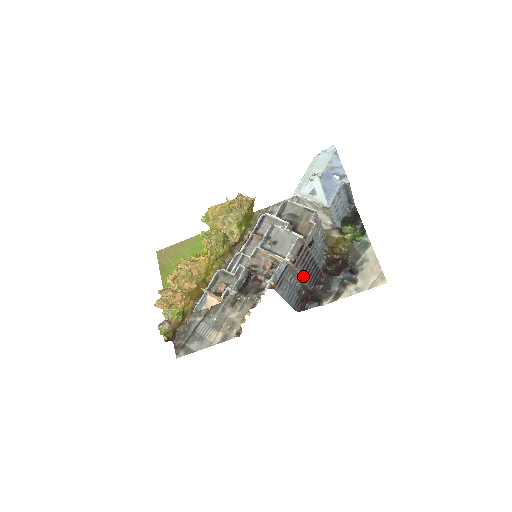
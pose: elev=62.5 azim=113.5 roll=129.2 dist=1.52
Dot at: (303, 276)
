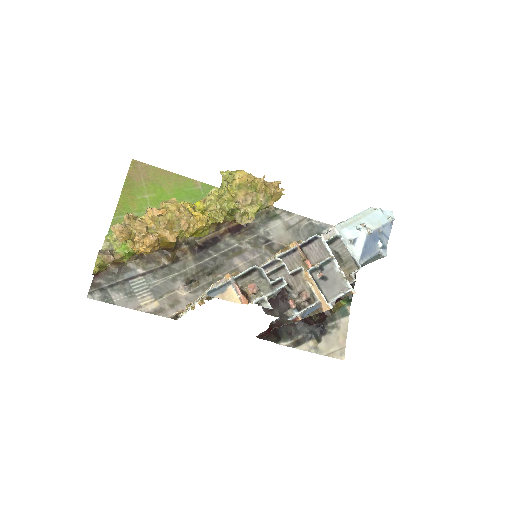
Dot at: occluded
